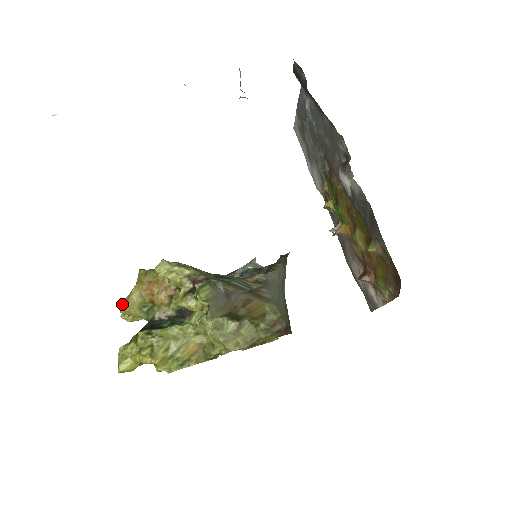
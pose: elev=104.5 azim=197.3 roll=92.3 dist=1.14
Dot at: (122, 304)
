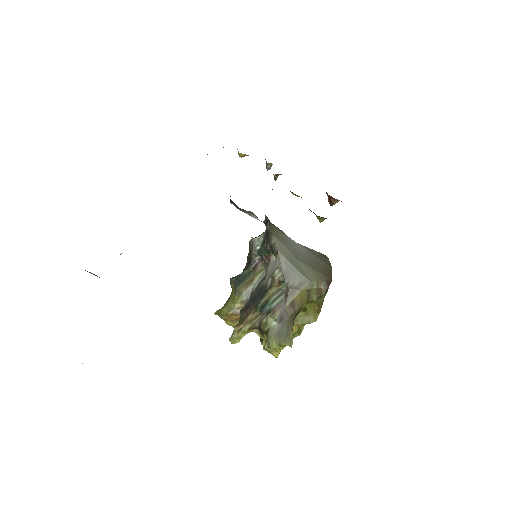
Dot at: occluded
